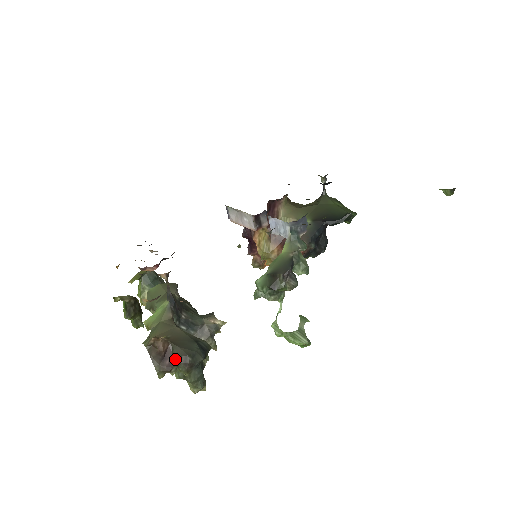
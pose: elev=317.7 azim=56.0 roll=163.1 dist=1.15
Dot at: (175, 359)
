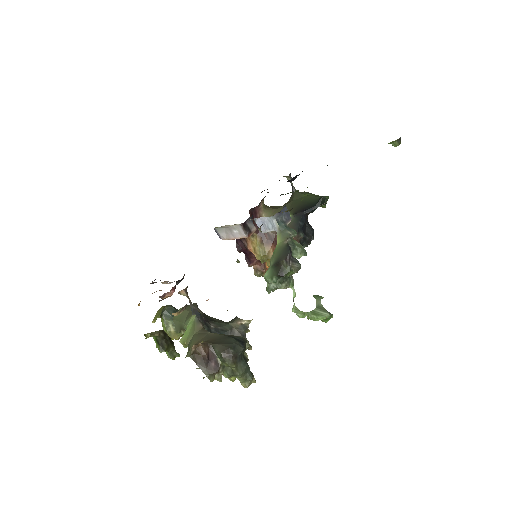
Dot at: (219, 356)
